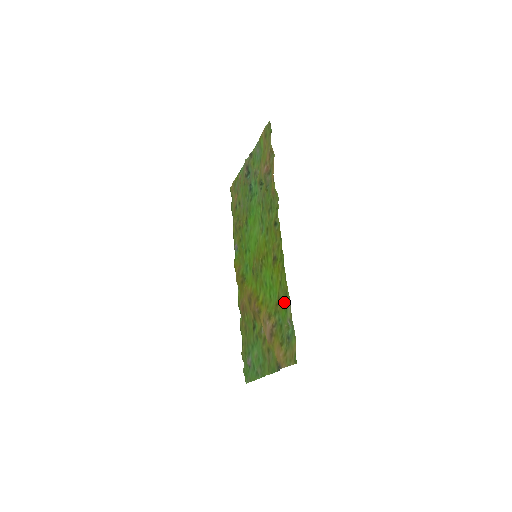
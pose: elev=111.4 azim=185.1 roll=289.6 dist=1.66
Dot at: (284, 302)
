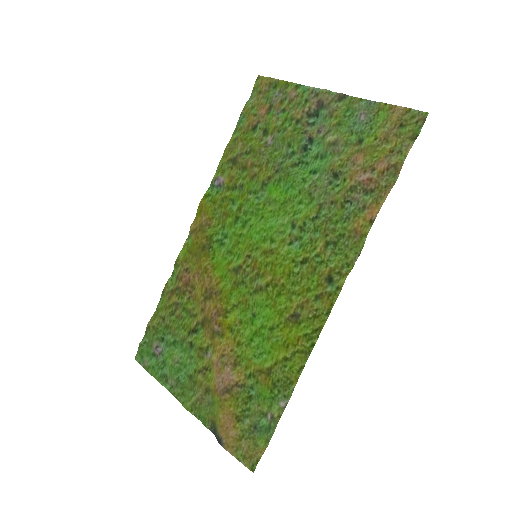
Dot at: (277, 386)
